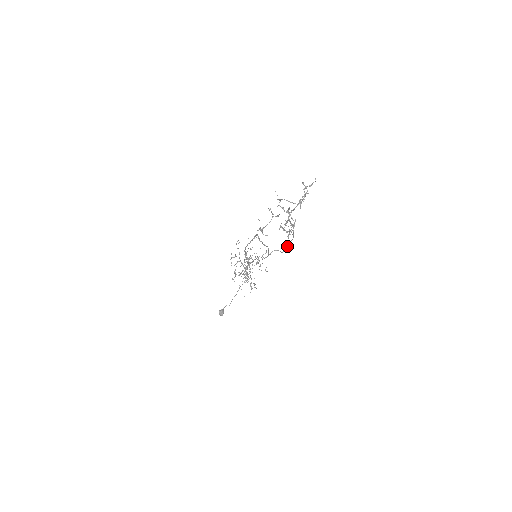
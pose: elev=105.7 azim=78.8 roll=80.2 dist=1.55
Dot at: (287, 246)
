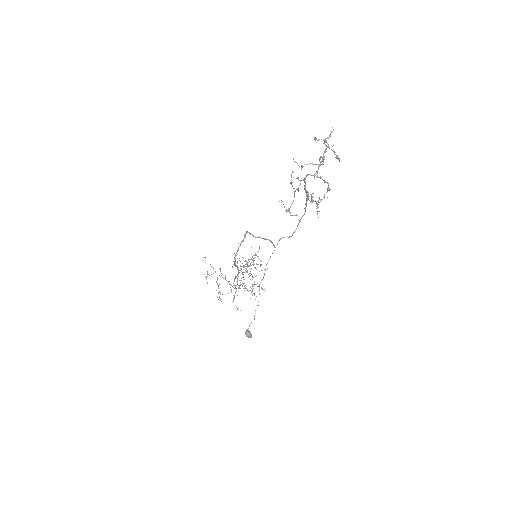
Dot at: occluded
